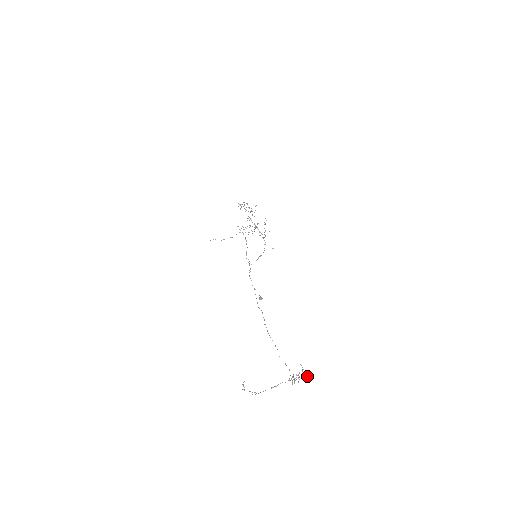
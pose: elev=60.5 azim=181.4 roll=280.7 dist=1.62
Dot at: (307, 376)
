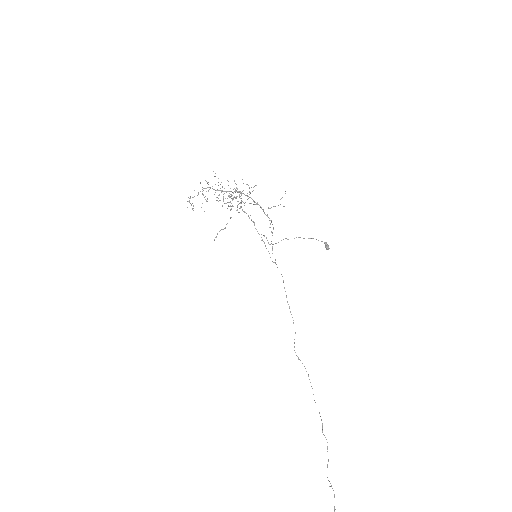
Dot at: out of frame
